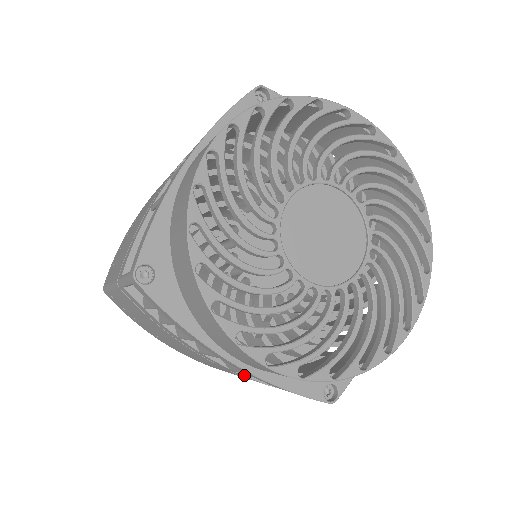
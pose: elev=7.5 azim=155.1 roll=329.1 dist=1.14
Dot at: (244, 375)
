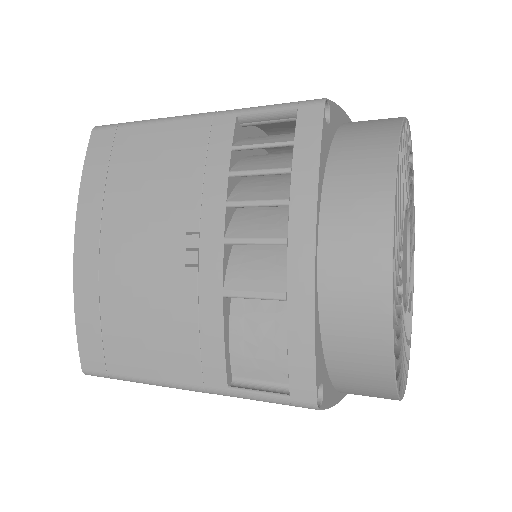
Dot at: occluded
